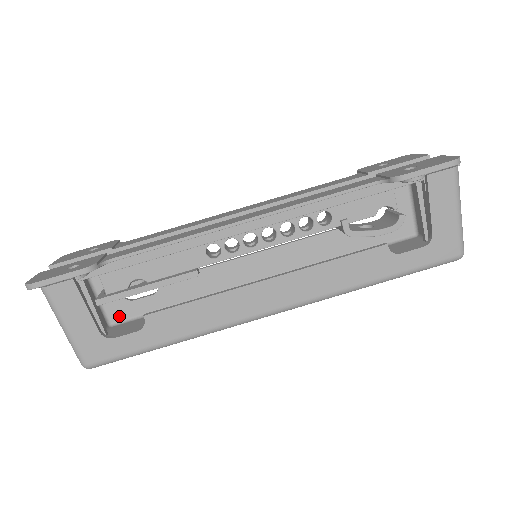
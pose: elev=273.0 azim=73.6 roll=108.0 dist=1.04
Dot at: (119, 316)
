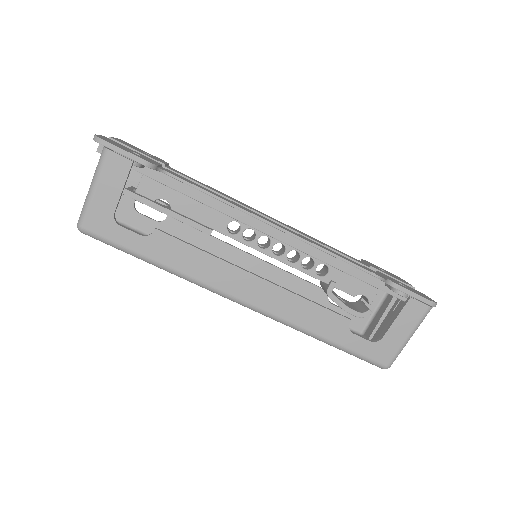
Dot at: (118, 215)
